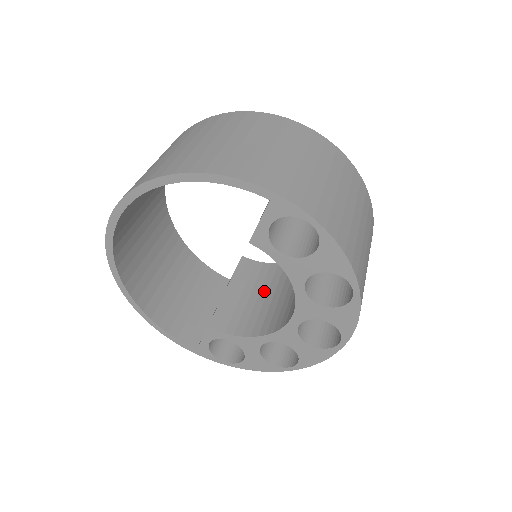
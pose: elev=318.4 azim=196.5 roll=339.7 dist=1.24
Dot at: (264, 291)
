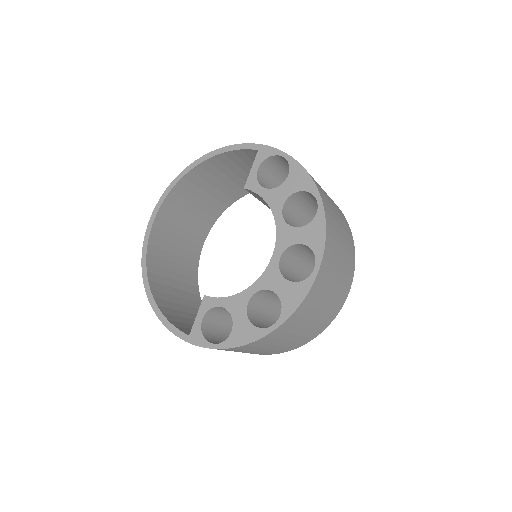
Dot at: occluded
